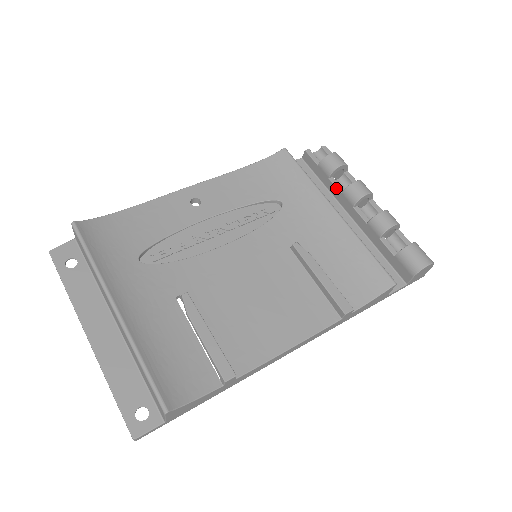
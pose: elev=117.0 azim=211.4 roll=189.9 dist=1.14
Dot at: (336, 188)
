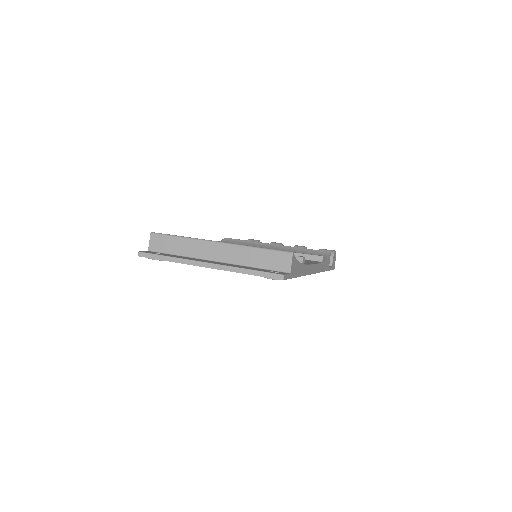
Dot at: occluded
